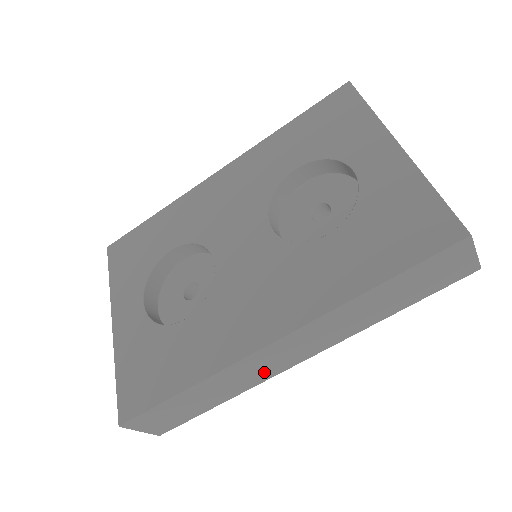
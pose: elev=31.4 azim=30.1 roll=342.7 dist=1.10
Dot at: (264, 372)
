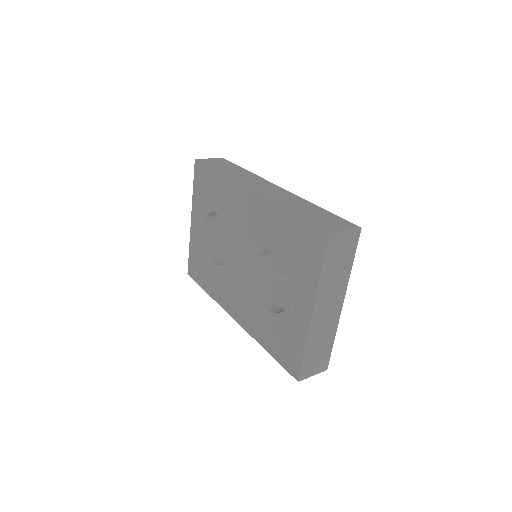
Dot at: occluded
